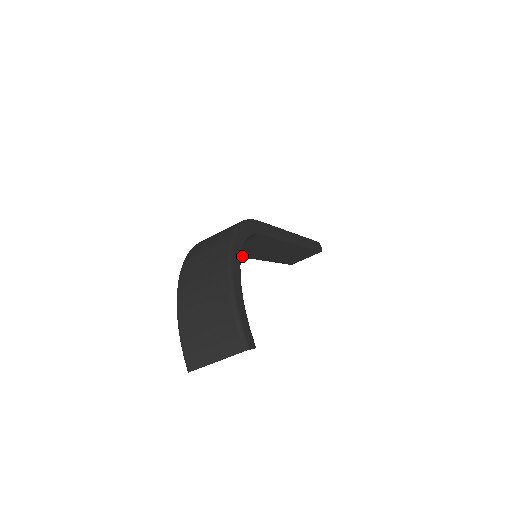
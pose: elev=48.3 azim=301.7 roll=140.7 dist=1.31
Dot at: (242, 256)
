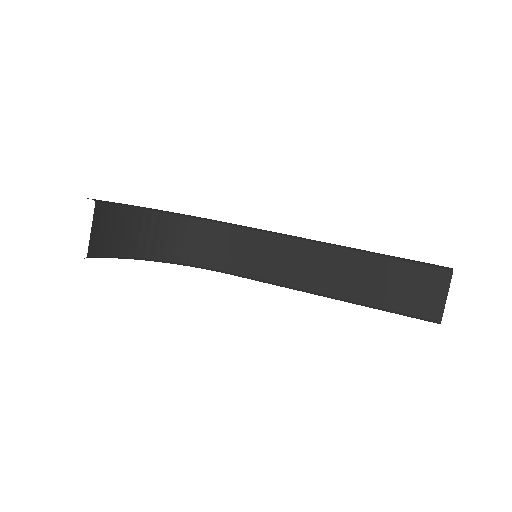
Dot at: (271, 280)
